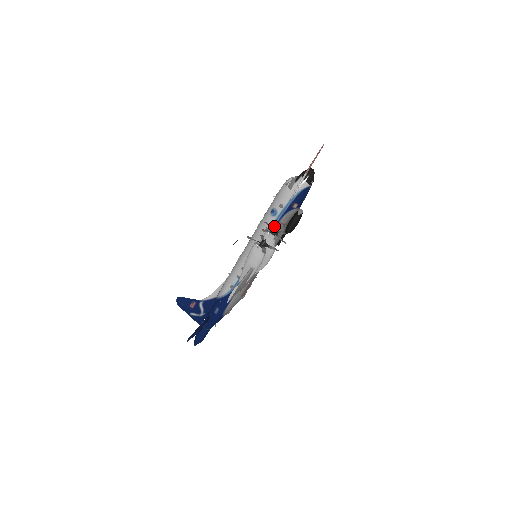
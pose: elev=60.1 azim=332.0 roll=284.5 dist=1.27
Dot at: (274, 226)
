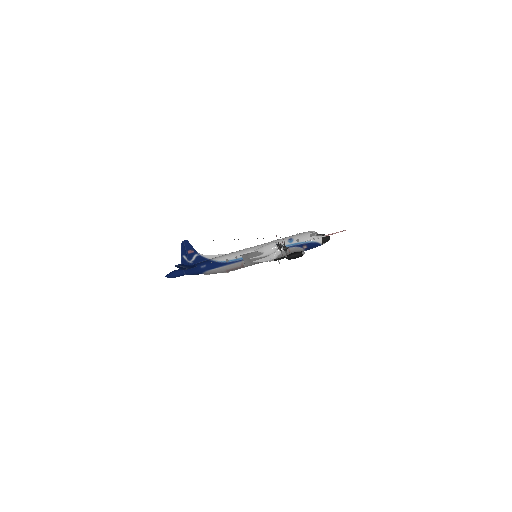
Dot at: occluded
